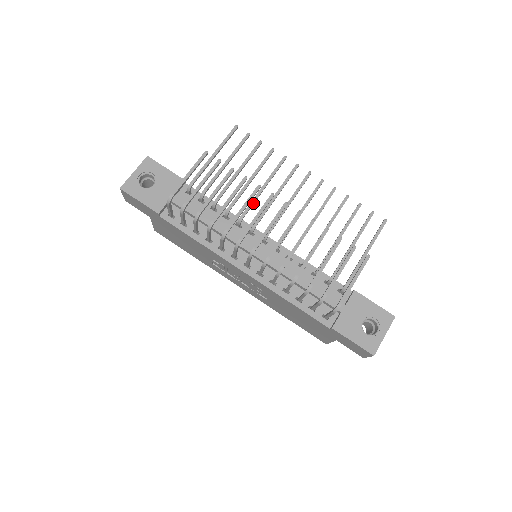
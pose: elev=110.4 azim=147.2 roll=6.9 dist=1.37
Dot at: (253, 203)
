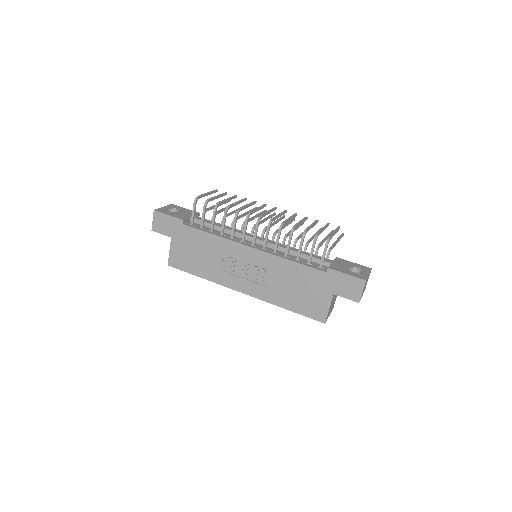
Dot at: (251, 219)
